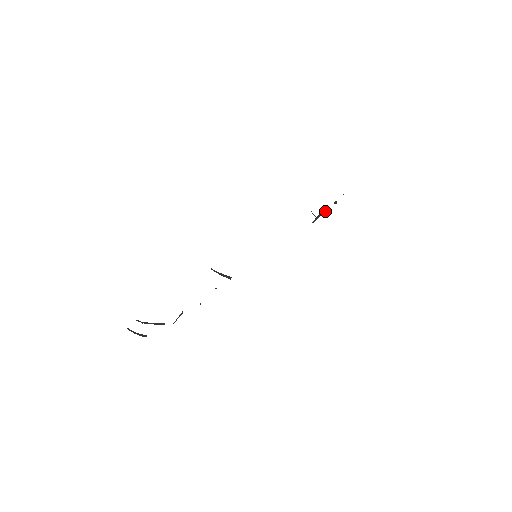
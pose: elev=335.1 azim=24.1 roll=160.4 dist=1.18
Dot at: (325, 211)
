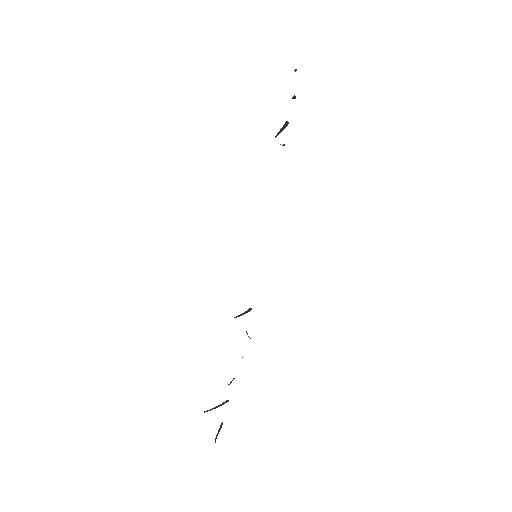
Dot at: occluded
